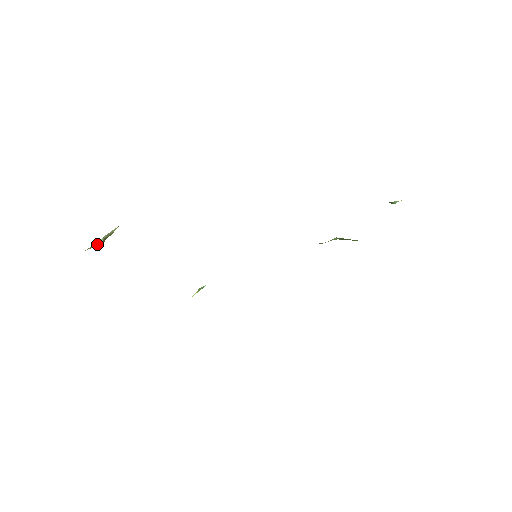
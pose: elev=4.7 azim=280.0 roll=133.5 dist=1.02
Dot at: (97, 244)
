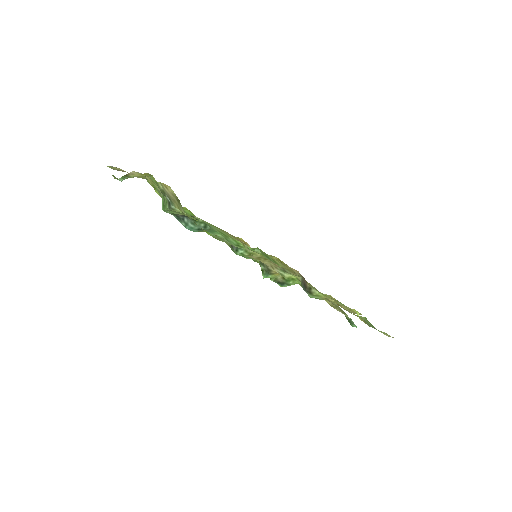
Dot at: (138, 175)
